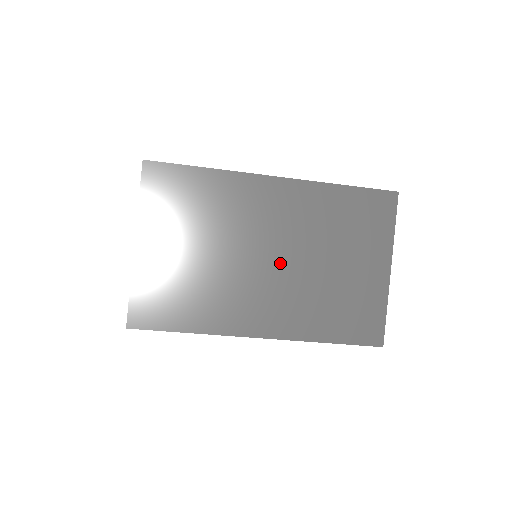
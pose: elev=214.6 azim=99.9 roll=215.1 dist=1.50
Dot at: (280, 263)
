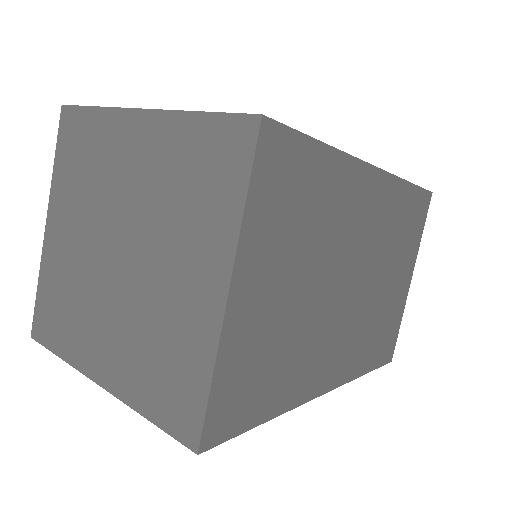
Dot at: (357, 289)
